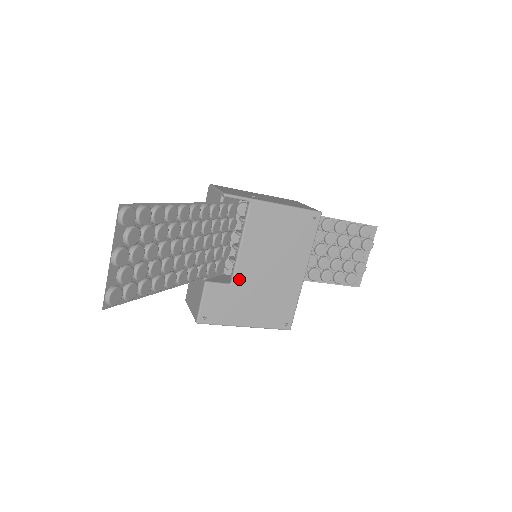
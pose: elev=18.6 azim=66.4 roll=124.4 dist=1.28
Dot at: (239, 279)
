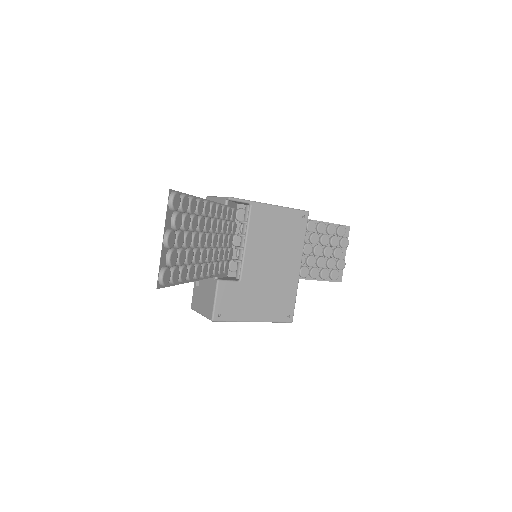
Dot at: (246, 276)
